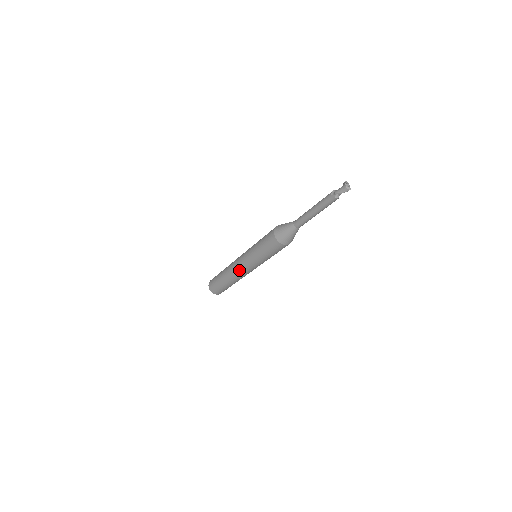
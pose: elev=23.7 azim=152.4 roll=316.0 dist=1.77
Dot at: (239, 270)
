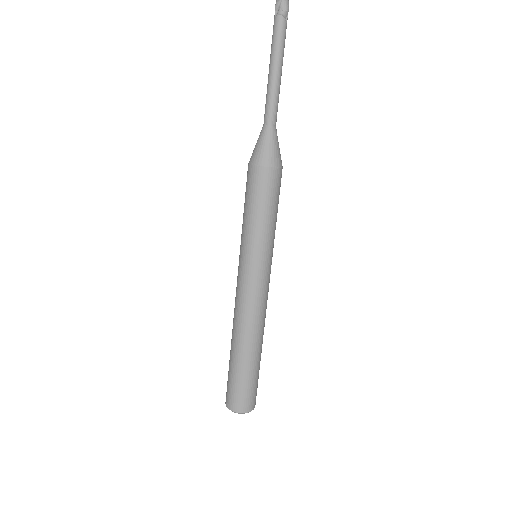
Dot at: (236, 294)
